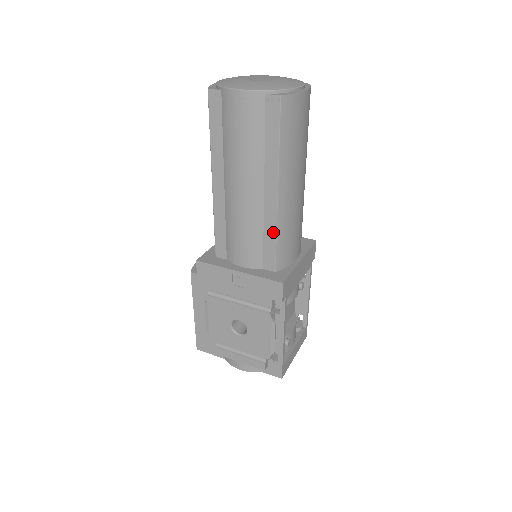
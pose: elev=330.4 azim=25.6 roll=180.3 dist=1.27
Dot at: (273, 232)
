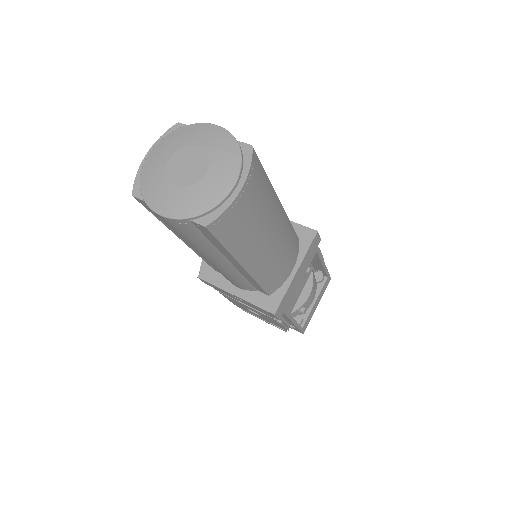
Dot at: (253, 281)
